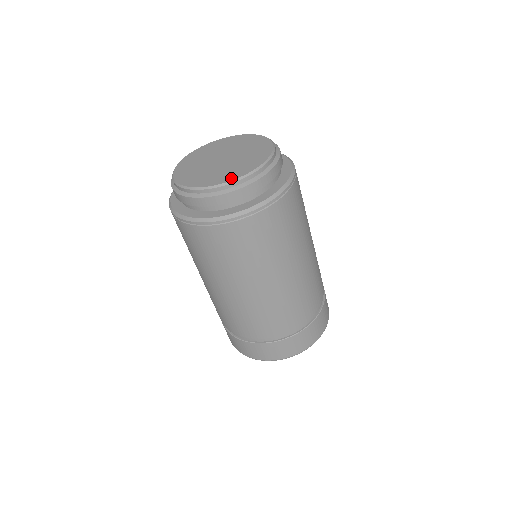
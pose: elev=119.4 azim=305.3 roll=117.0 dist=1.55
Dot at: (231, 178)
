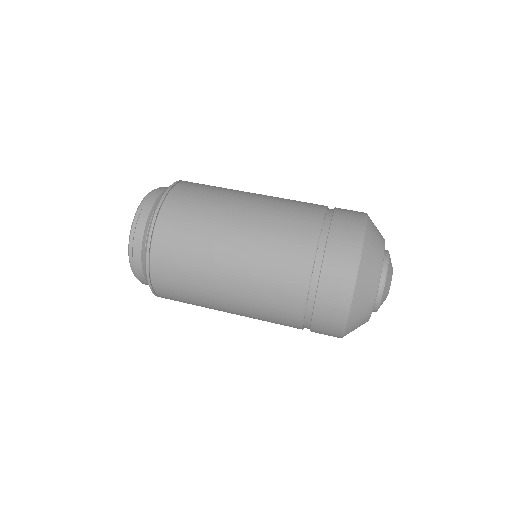
Dot at: occluded
